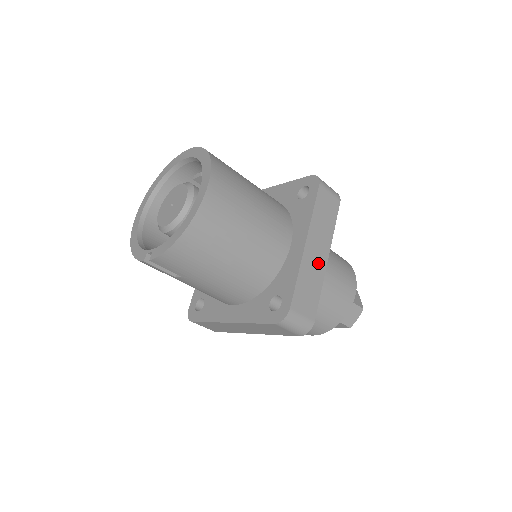
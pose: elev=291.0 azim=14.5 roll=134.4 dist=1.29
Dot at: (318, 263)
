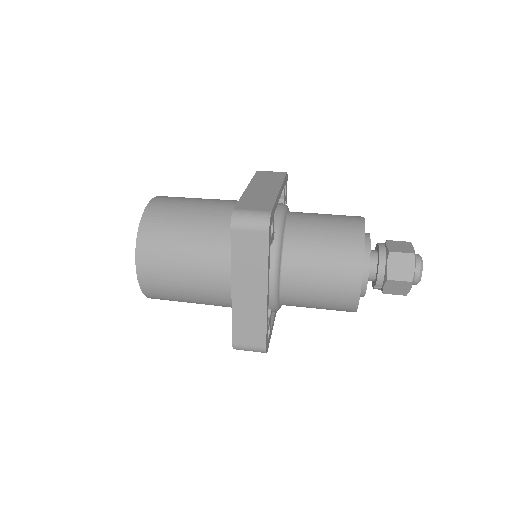
Dot at: (254, 302)
